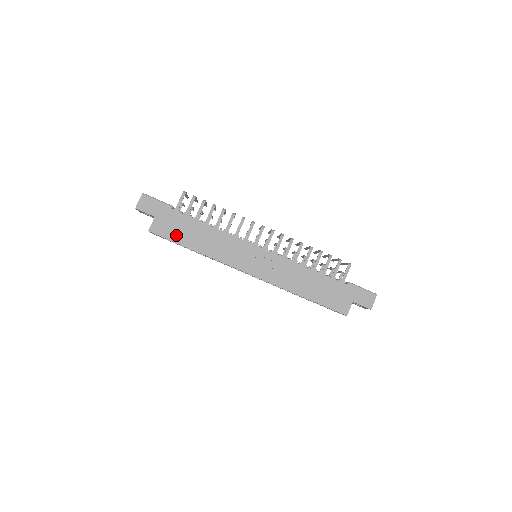
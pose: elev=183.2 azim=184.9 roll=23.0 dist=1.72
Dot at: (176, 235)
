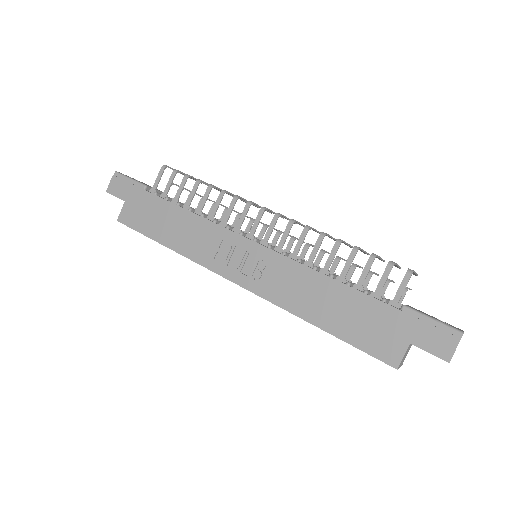
Dot at: (146, 225)
